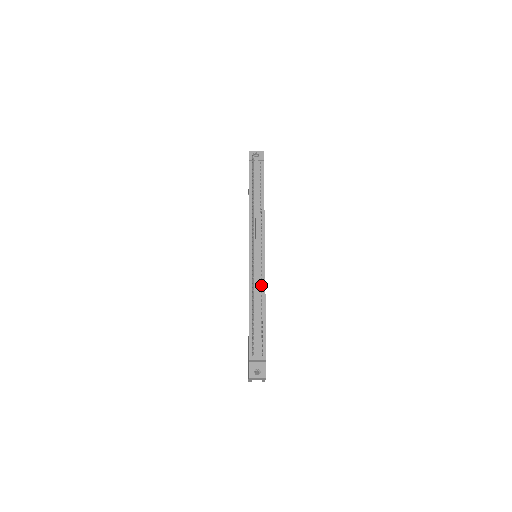
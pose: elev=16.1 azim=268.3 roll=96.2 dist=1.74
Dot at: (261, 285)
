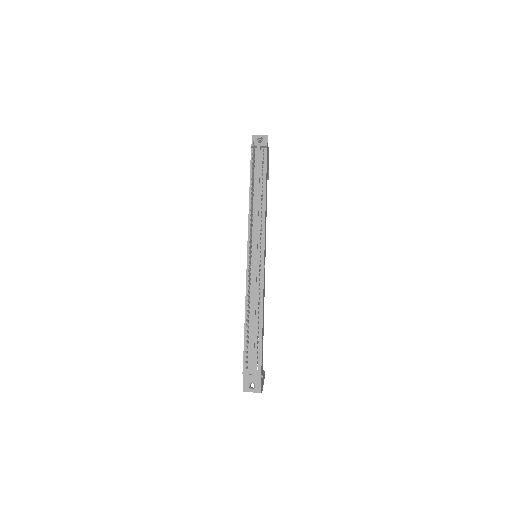
Dot at: (259, 291)
